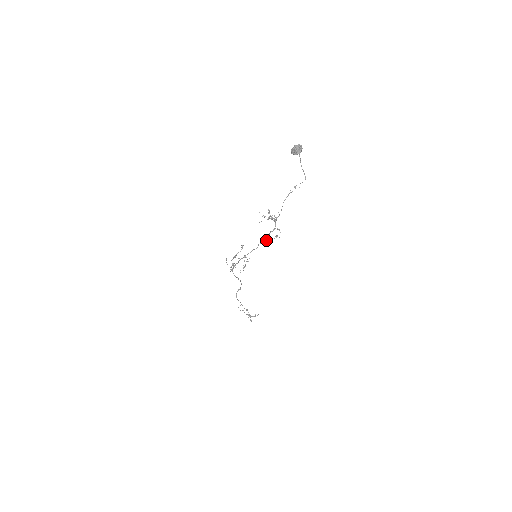
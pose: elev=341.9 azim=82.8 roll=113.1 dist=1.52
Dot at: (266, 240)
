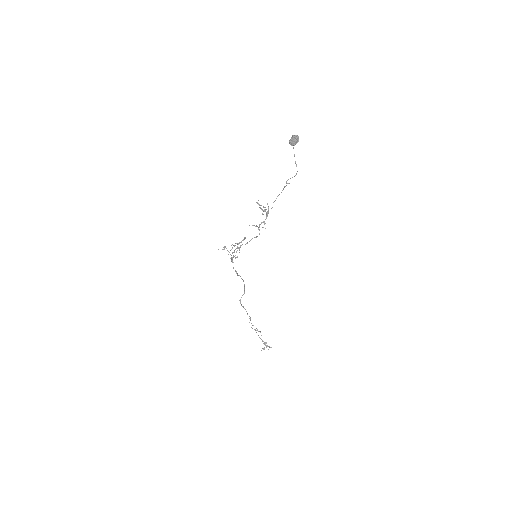
Dot at: occluded
